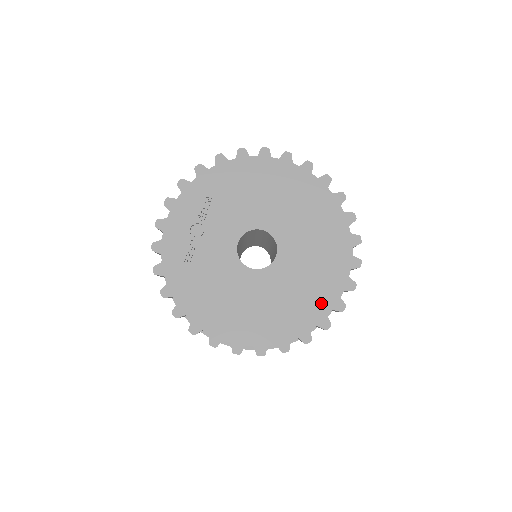
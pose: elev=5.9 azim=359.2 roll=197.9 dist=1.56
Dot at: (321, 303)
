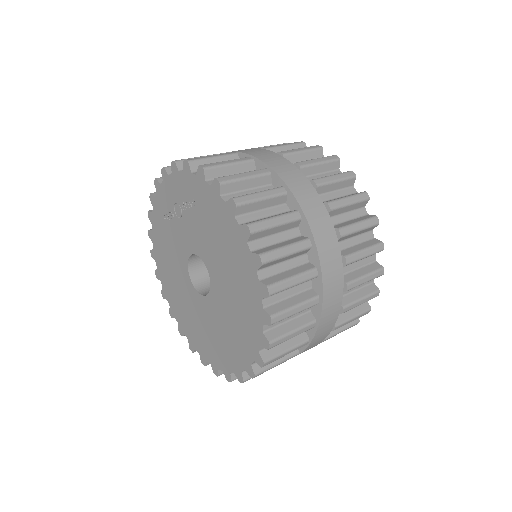
Dot at: (208, 352)
